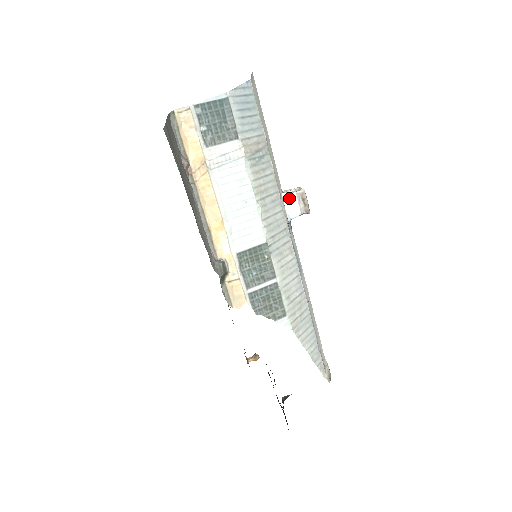
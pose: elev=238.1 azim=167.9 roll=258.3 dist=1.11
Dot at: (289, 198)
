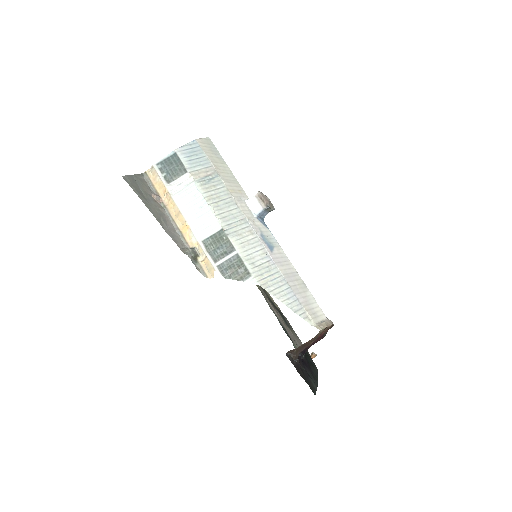
Dot at: (251, 201)
